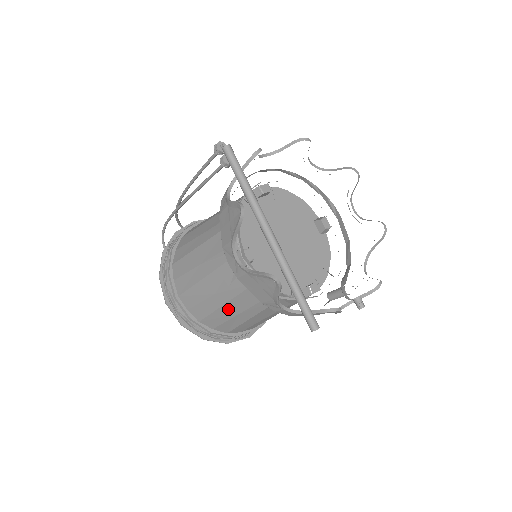
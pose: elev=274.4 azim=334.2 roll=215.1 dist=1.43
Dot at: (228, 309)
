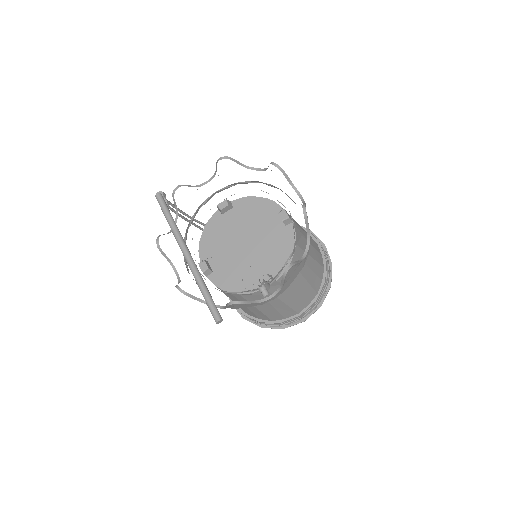
Dot at: occluded
